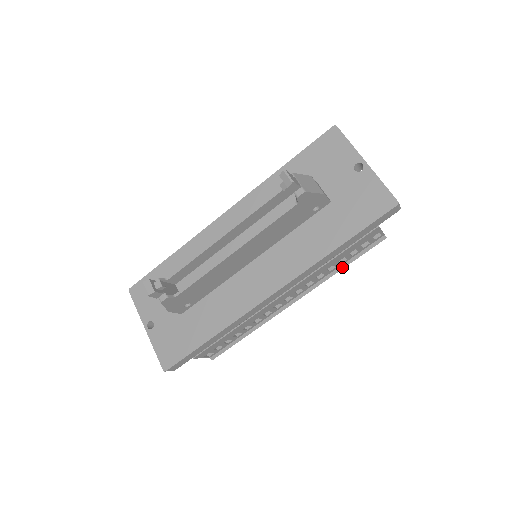
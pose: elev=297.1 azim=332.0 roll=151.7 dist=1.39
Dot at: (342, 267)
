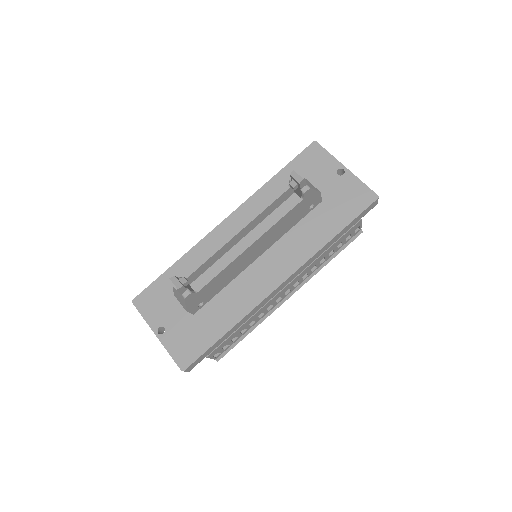
Dot at: (329, 260)
